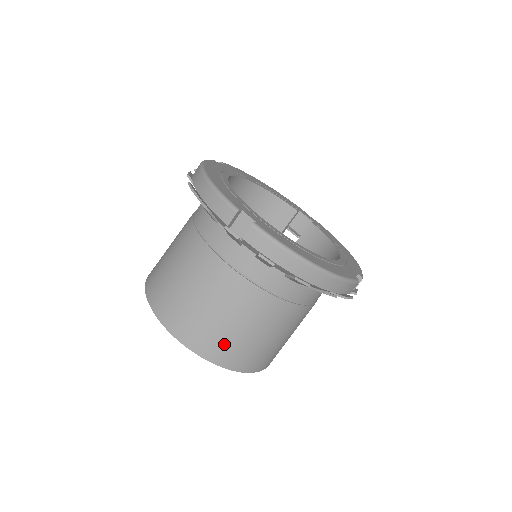
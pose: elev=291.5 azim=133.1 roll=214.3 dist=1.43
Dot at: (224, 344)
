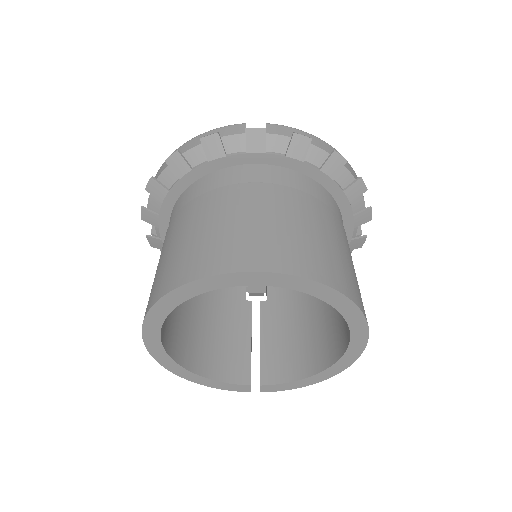
Dot at: (322, 258)
